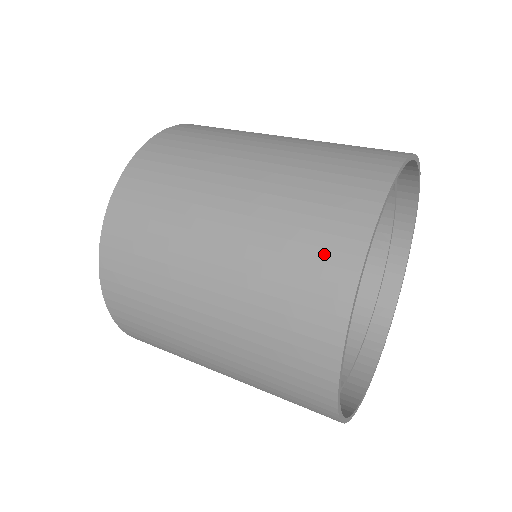
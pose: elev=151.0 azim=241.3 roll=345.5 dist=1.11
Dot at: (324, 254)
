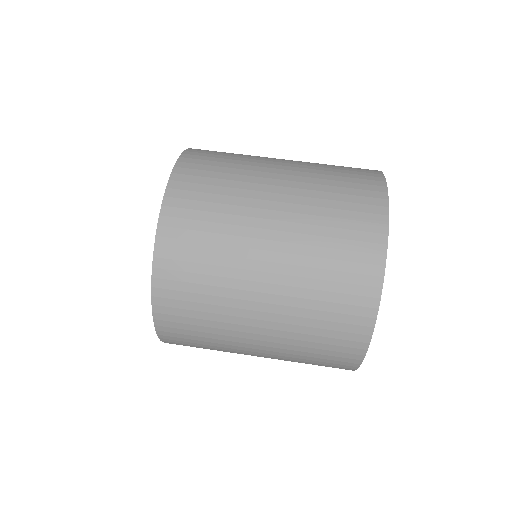
Dot at: (340, 349)
